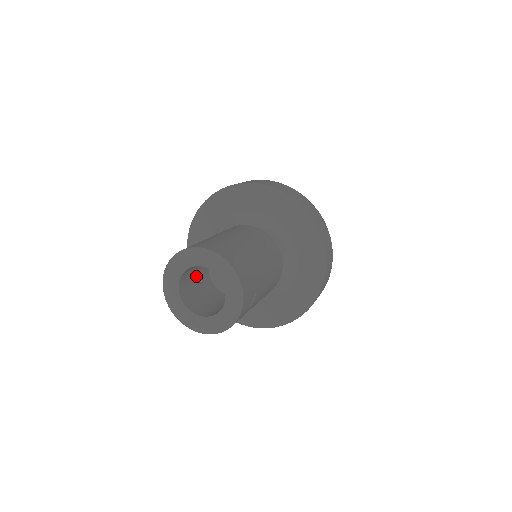
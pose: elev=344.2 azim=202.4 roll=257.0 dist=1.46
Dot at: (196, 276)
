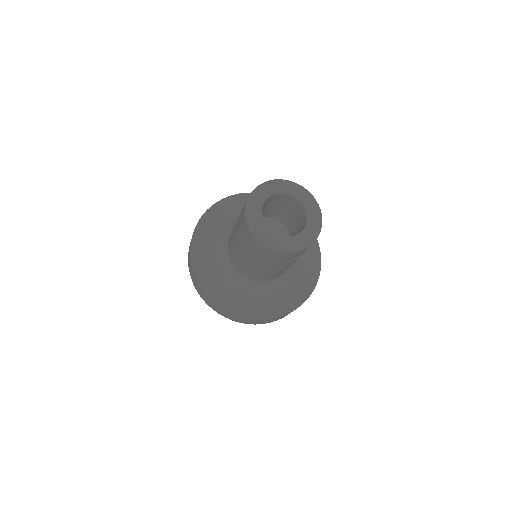
Dot at: (264, 209)
